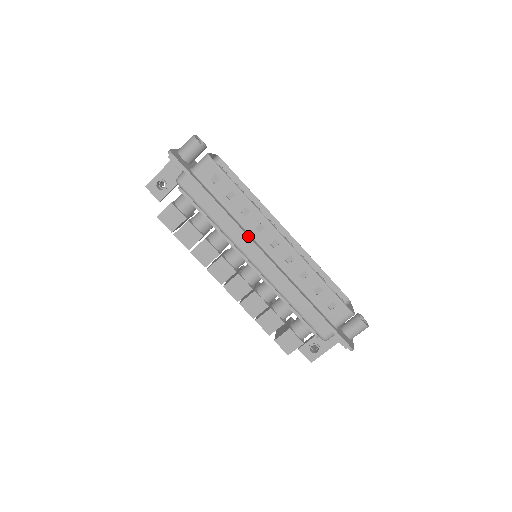
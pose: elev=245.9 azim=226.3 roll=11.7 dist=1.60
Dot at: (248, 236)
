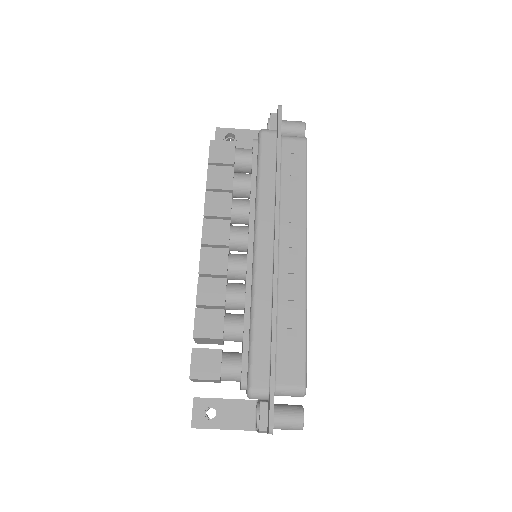
Dot at: occluded
